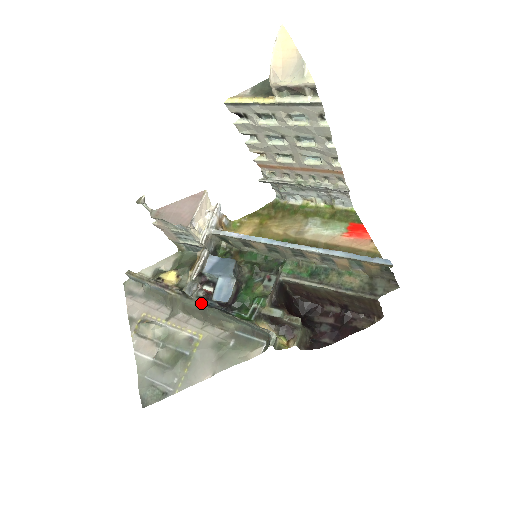
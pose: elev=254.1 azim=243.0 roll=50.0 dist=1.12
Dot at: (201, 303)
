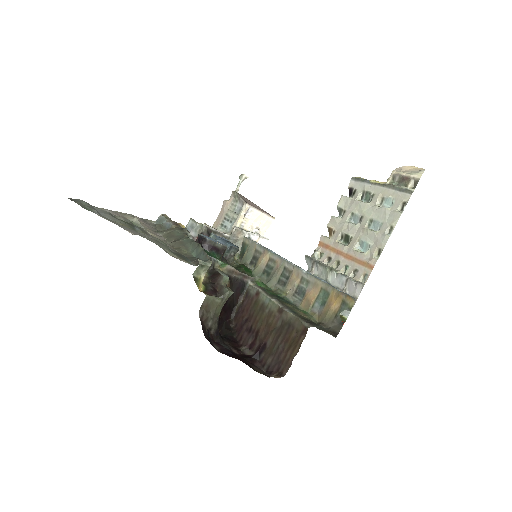
Dot at: (186, 235)
